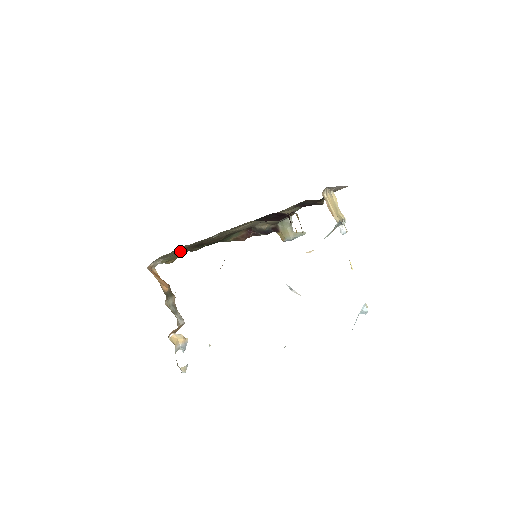
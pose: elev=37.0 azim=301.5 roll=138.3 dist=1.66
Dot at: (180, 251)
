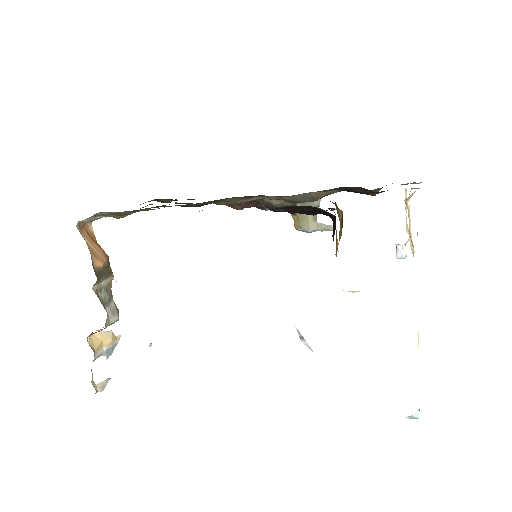
Dot at: occluded
